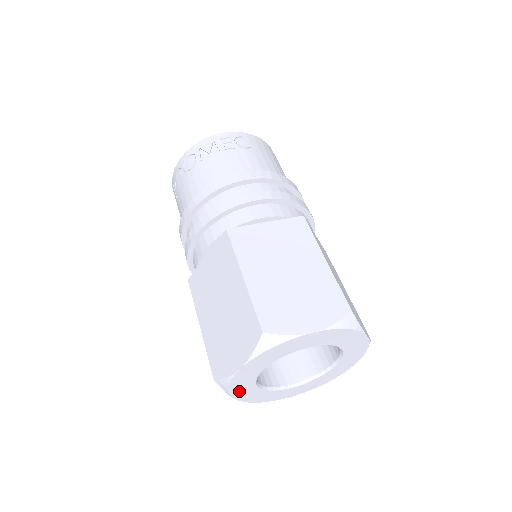
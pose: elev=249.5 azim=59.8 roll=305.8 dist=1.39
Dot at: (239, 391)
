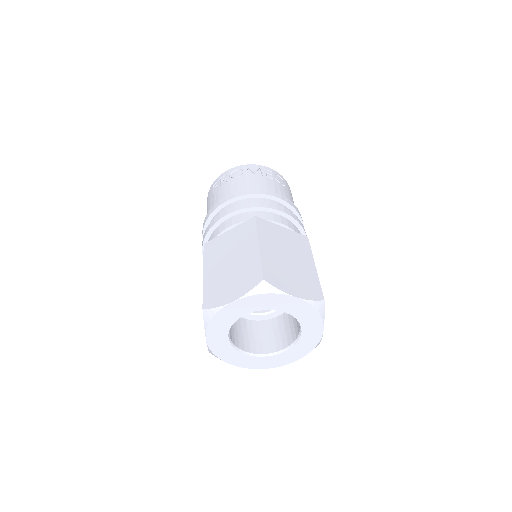
Dot at: (214, 329)
